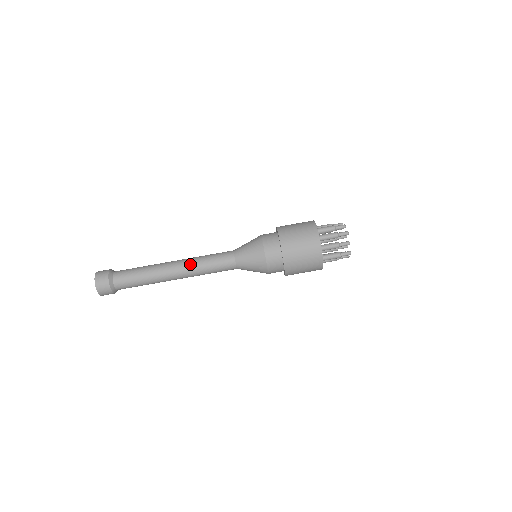
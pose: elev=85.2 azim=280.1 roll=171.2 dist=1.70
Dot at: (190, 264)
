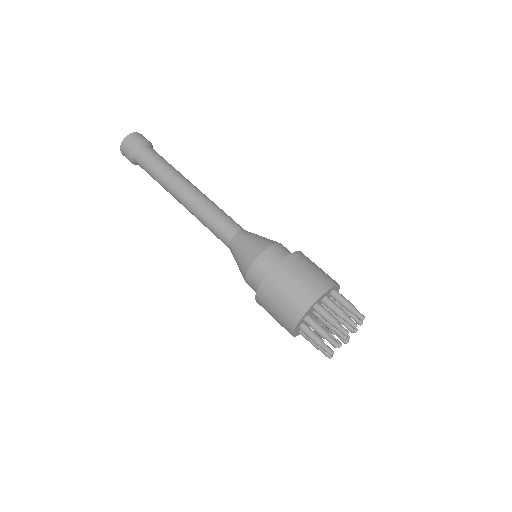
Dot at: (207, 197)
